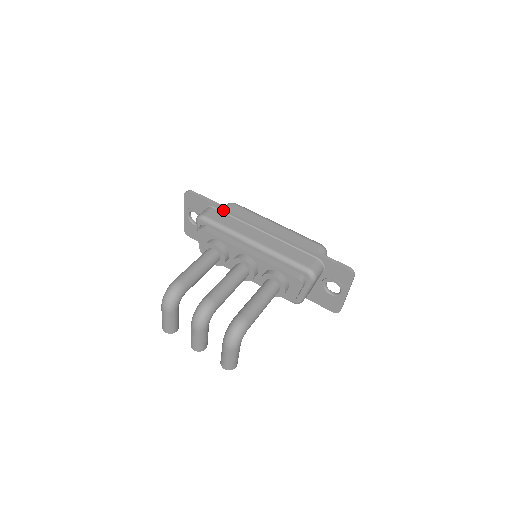
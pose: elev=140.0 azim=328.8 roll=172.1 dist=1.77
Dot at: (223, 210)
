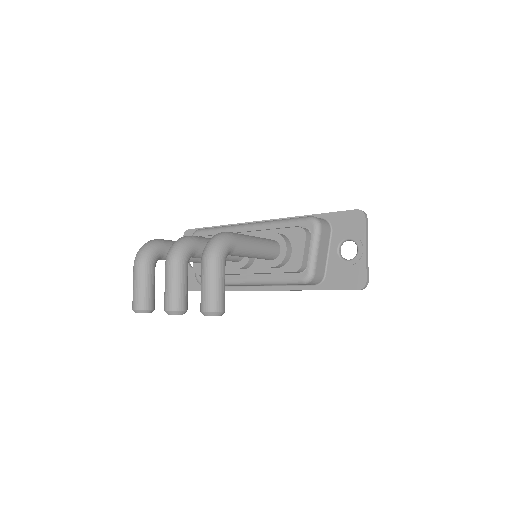
Dot at: occluded
